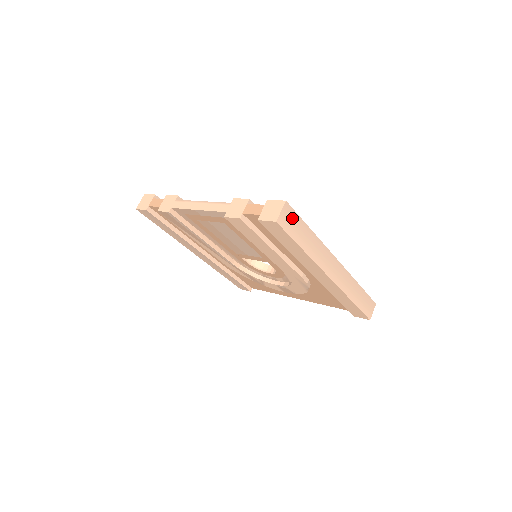
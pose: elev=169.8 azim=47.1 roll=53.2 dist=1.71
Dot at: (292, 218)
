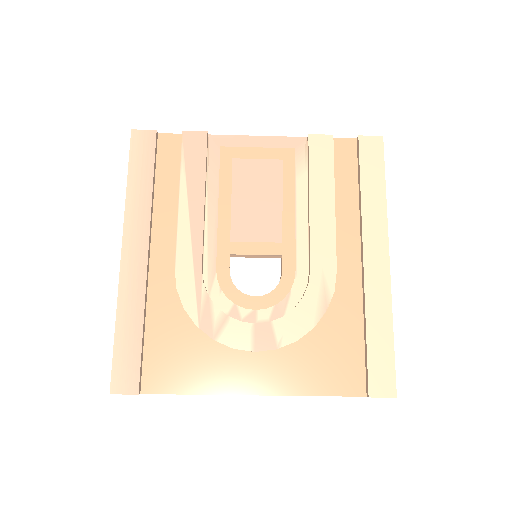
Dot at: occluded
